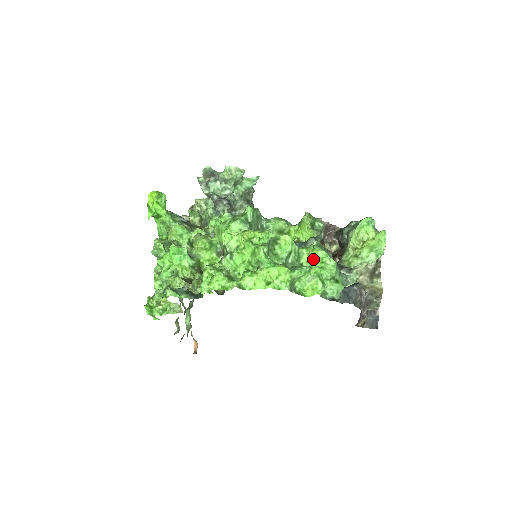
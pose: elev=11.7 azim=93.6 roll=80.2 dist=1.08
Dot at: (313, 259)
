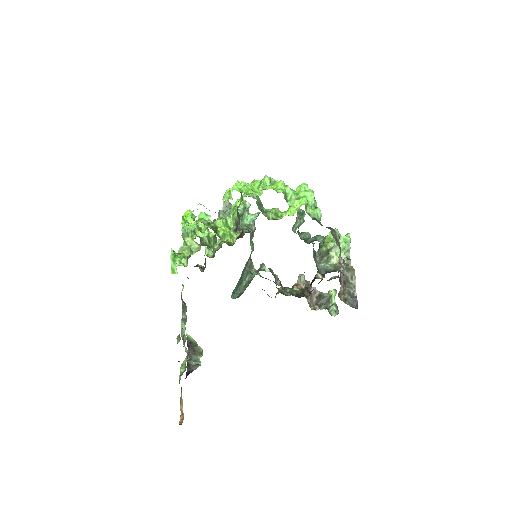
Dot at: (299, 191)
